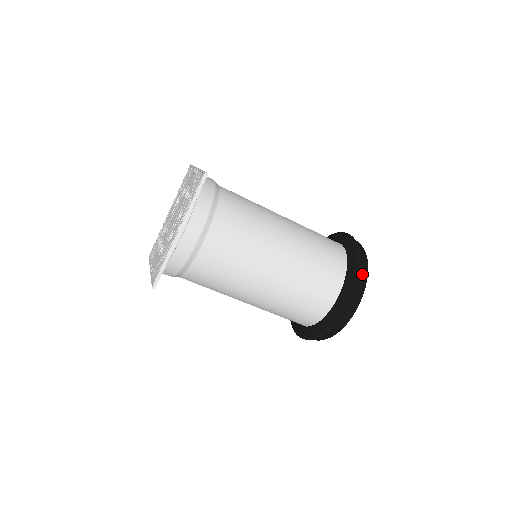
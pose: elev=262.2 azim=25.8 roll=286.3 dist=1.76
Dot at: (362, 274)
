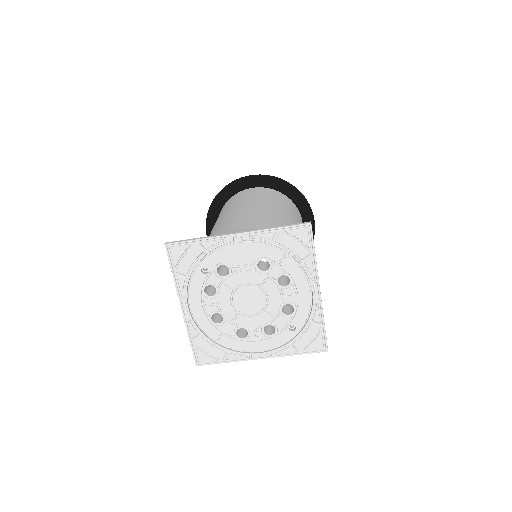
Dot at: occluded
